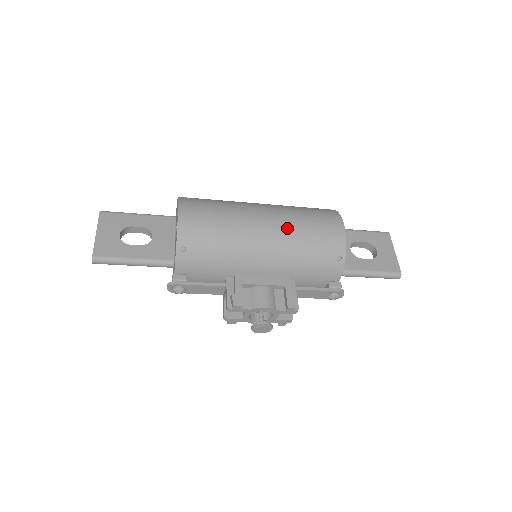
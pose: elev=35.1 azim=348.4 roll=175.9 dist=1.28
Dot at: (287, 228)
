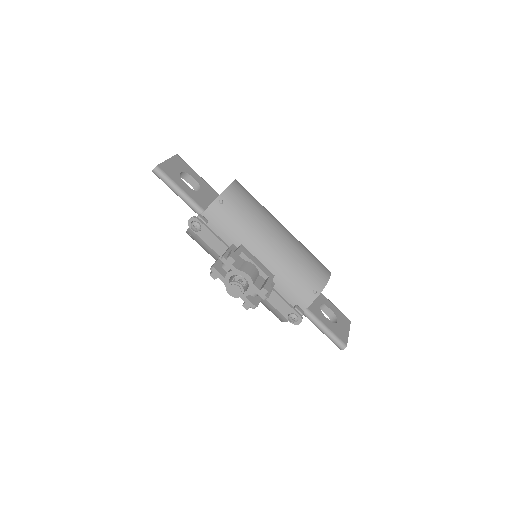
Dot at: (294, 246)
